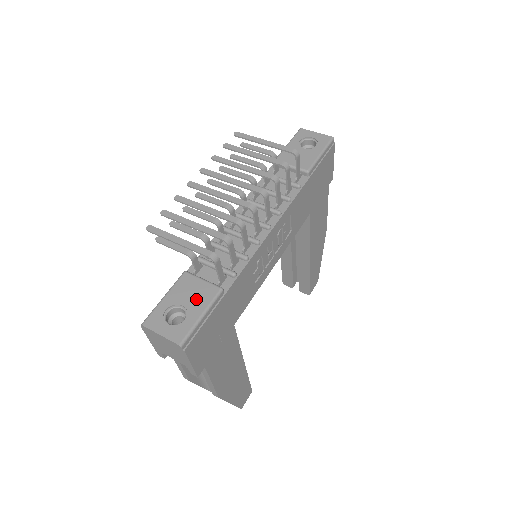
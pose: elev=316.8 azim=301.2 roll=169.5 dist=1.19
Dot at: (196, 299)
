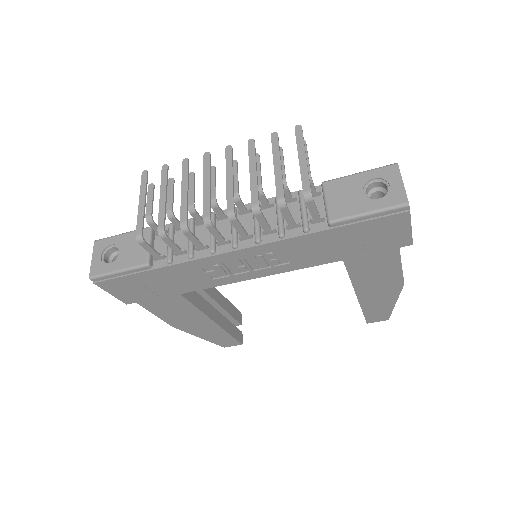
Dot at: (129, 255)
